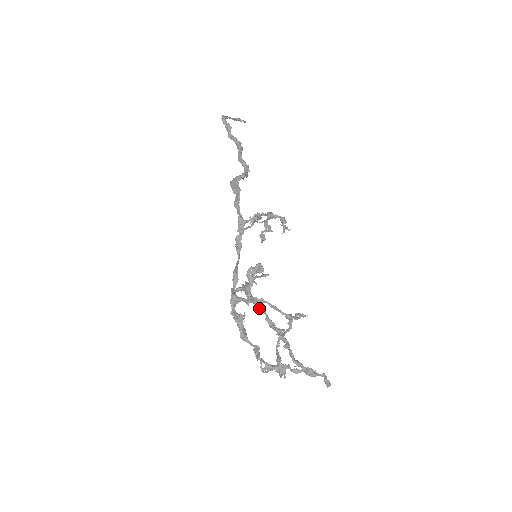
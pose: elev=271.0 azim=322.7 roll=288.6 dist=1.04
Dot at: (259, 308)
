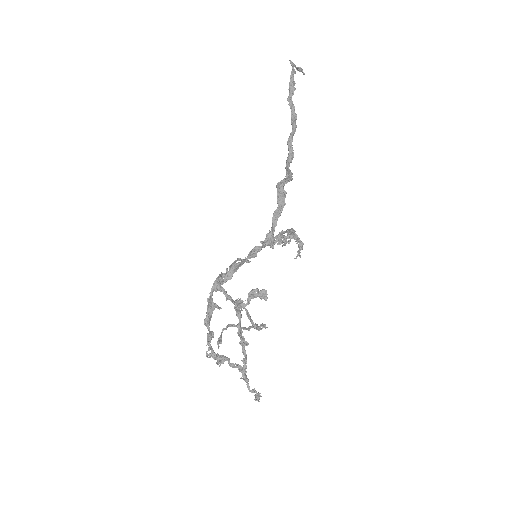
Dot at: (237, 312)
